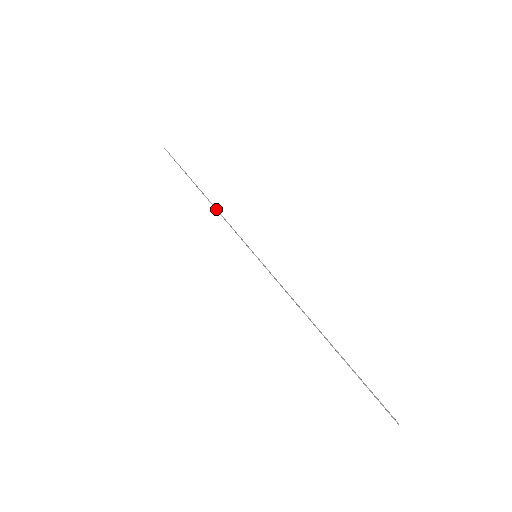
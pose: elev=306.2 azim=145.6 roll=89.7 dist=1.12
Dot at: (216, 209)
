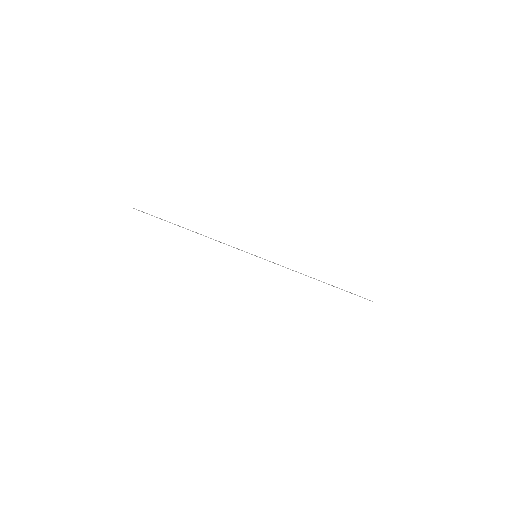
Dot at: occluded
